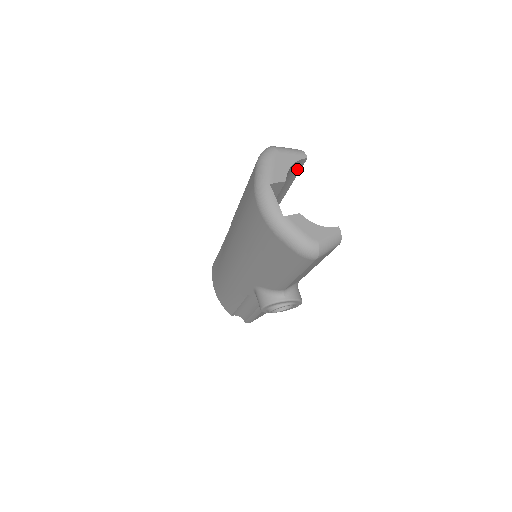
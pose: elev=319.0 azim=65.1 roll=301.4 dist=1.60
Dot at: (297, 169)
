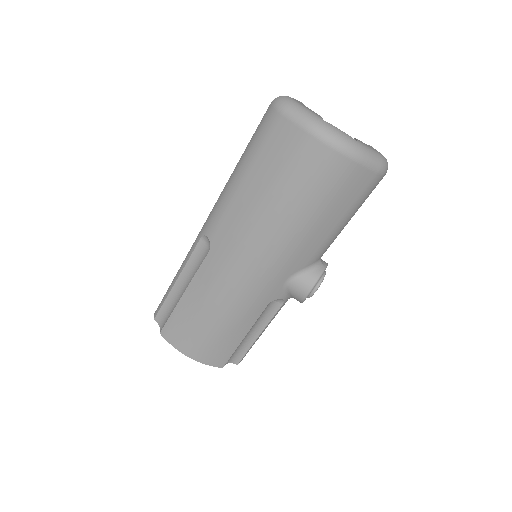
Dot at: occluded
